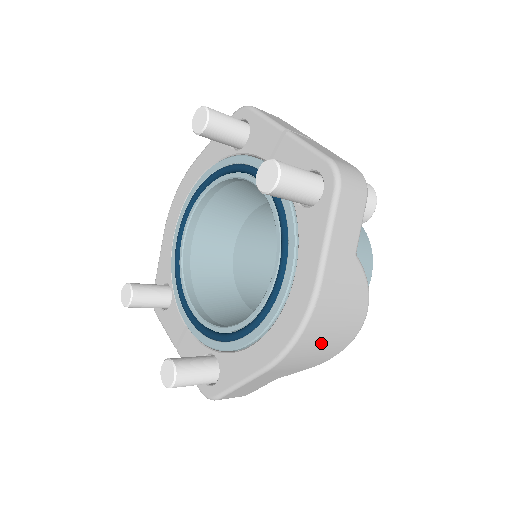
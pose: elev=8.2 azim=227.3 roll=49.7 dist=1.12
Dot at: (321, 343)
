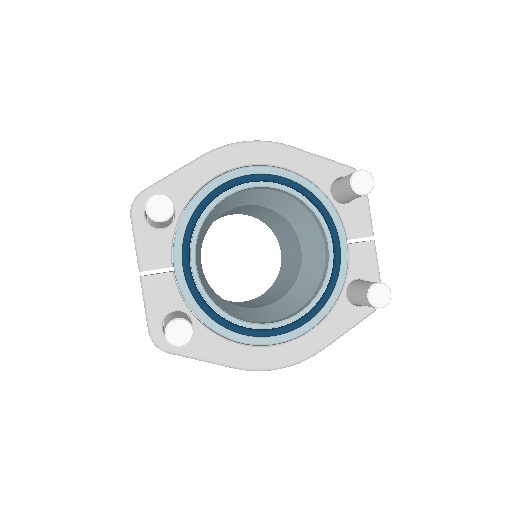
Dot at: occluded
